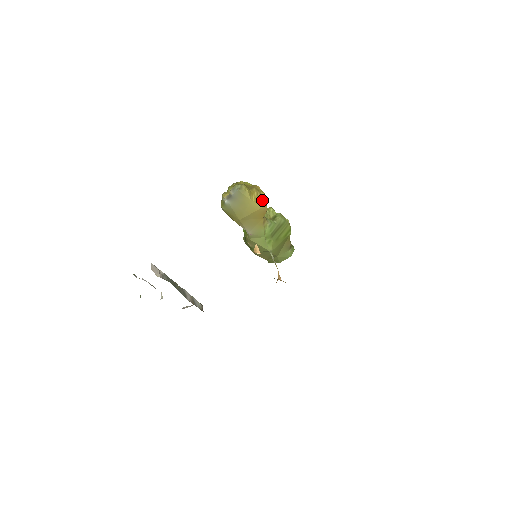
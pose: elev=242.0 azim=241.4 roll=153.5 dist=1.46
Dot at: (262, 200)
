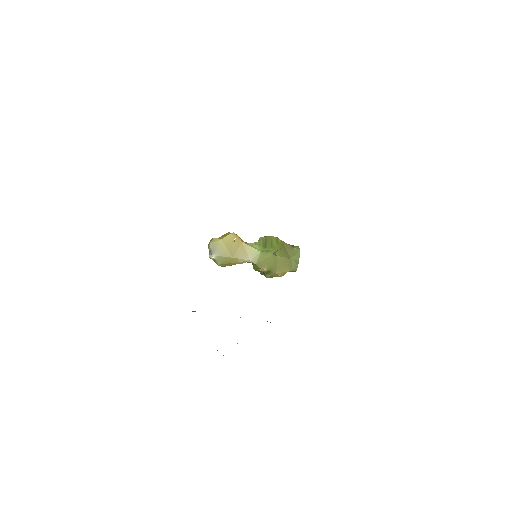
Dot at: occluded
